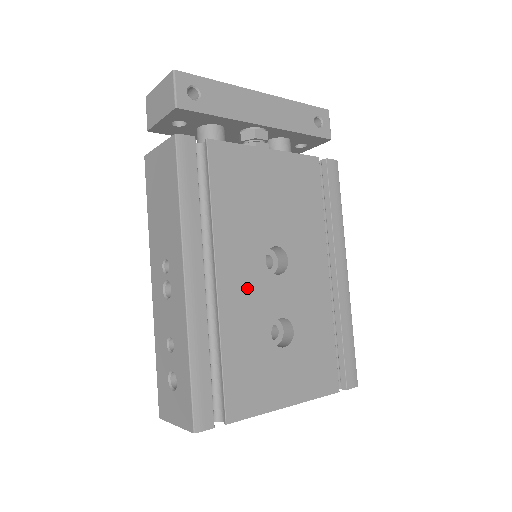
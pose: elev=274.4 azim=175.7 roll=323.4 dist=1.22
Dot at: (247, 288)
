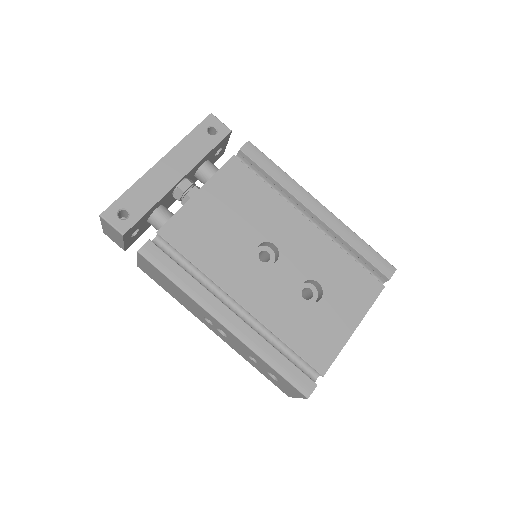
Dot at: (264, 290)
